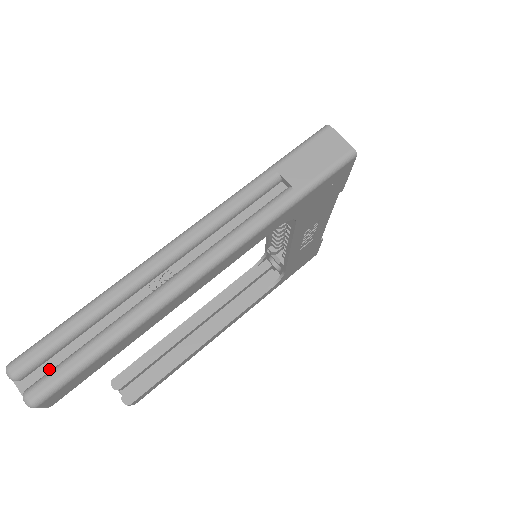
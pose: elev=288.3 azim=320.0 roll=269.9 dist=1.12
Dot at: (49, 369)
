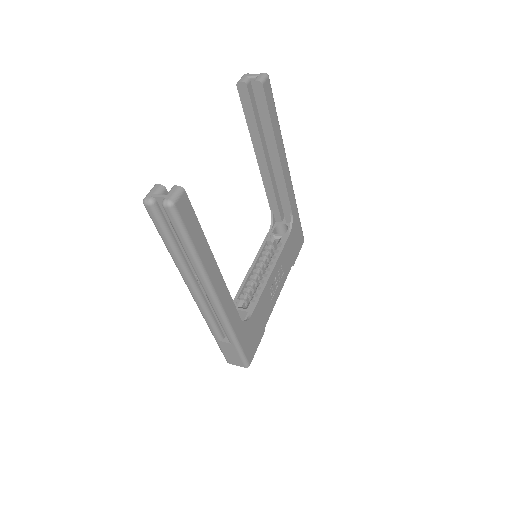
Dot at: occluded
